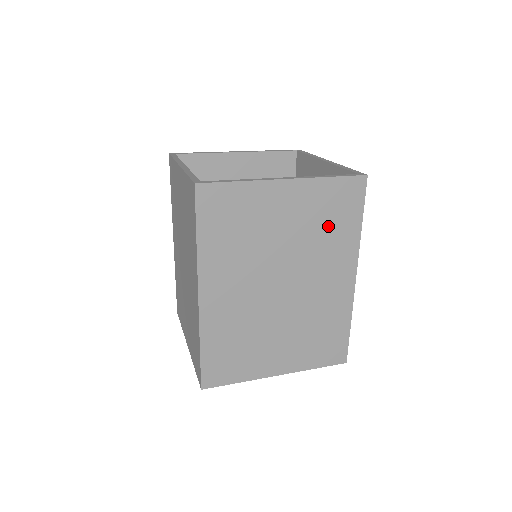
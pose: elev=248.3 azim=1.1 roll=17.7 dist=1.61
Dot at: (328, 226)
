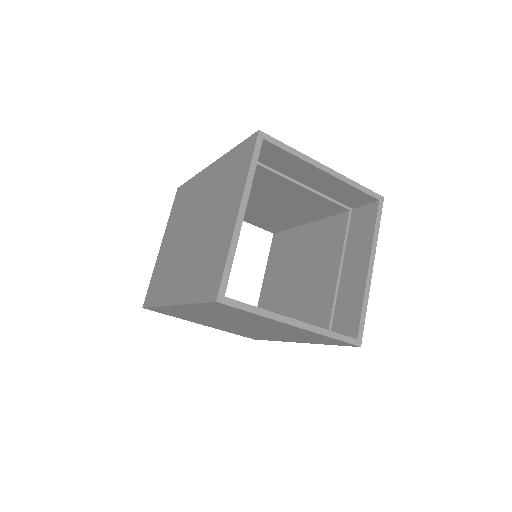
Dot at: occluded
